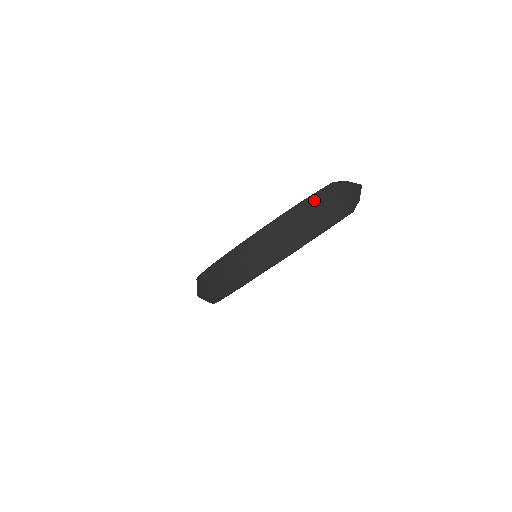
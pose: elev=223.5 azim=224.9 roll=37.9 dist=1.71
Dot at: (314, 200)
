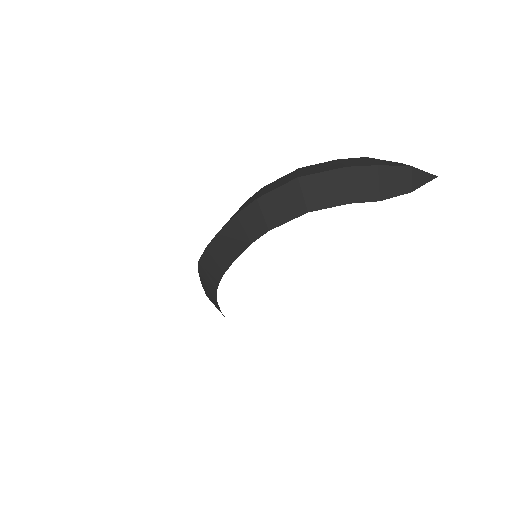
Dot at: (307, 168)
